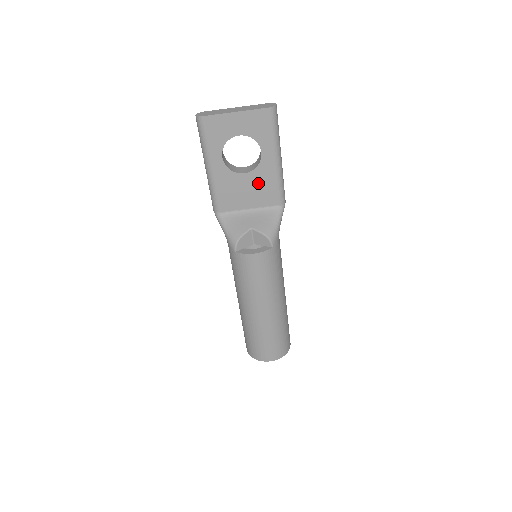
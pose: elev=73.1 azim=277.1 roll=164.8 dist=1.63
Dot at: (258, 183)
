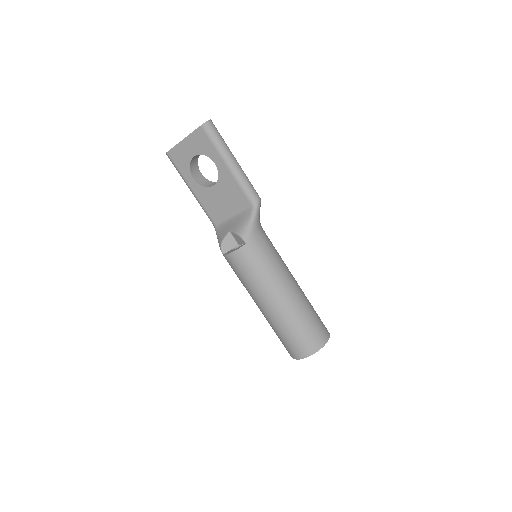
Dot at: (226, 190)
